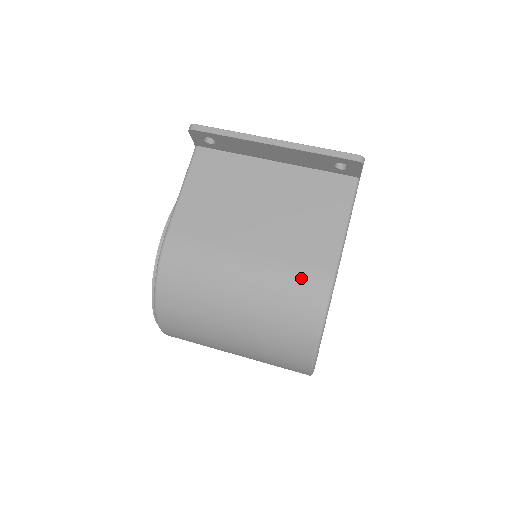
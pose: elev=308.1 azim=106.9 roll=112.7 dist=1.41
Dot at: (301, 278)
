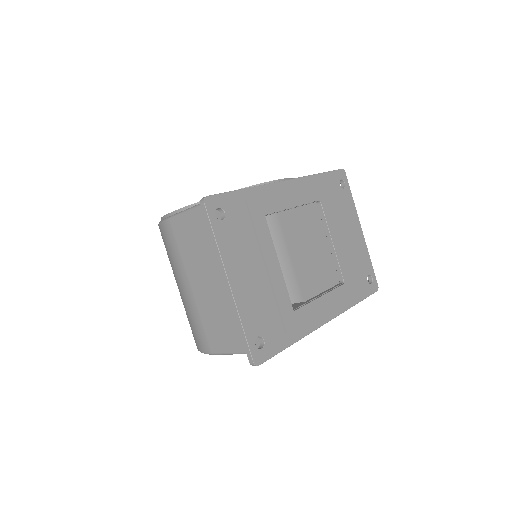
Dot at: (199, 331)
